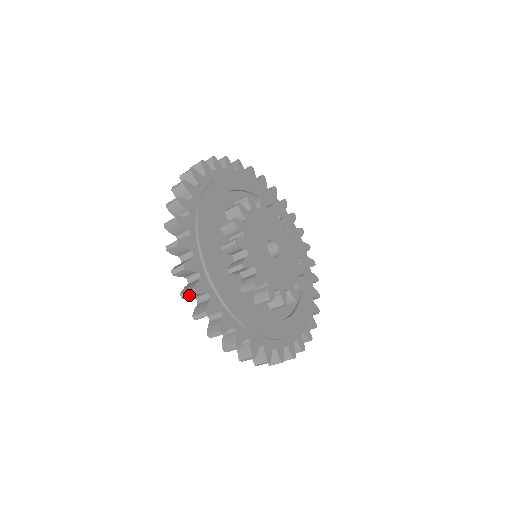
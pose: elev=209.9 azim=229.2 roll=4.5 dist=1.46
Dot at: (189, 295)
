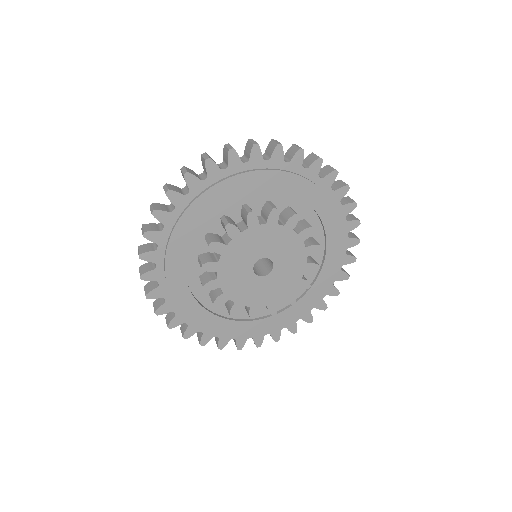
Dot at: occluded
